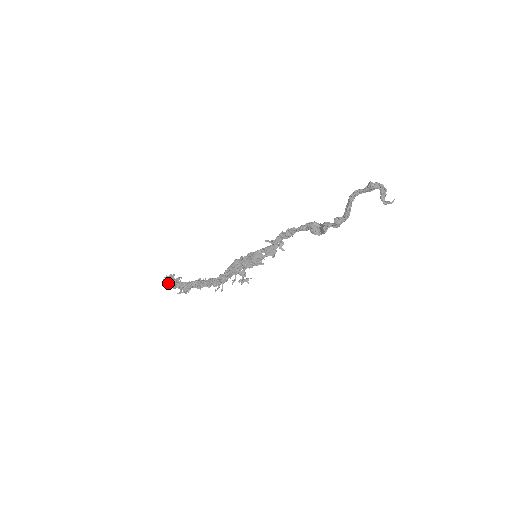
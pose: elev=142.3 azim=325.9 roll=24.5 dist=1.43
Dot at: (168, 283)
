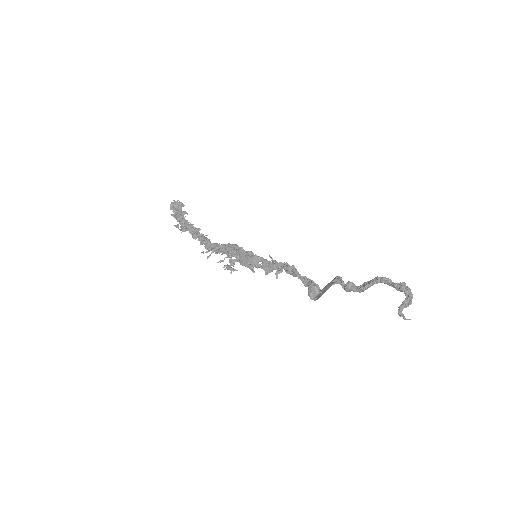
Dot at: (173, 209)
